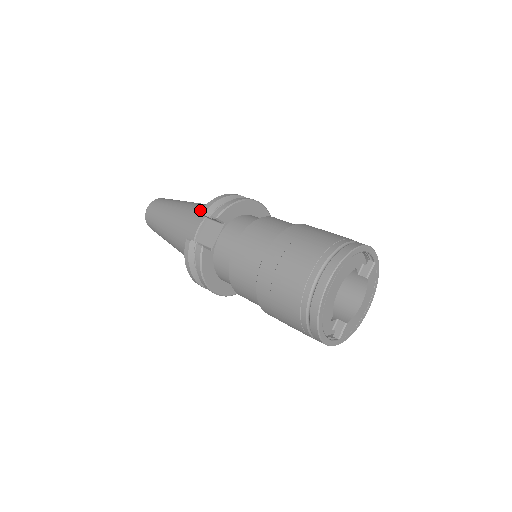
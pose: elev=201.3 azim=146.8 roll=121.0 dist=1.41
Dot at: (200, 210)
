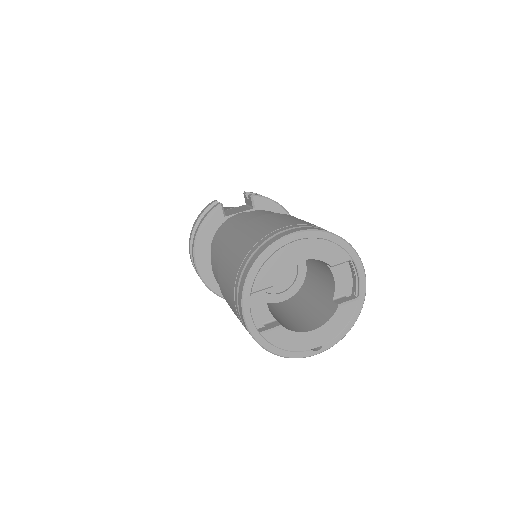
Dot at: occluded
